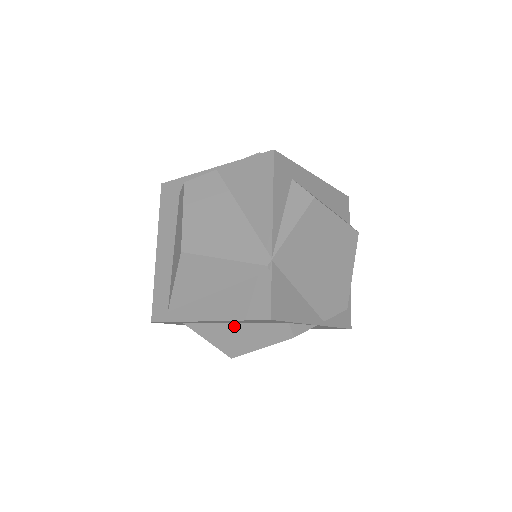
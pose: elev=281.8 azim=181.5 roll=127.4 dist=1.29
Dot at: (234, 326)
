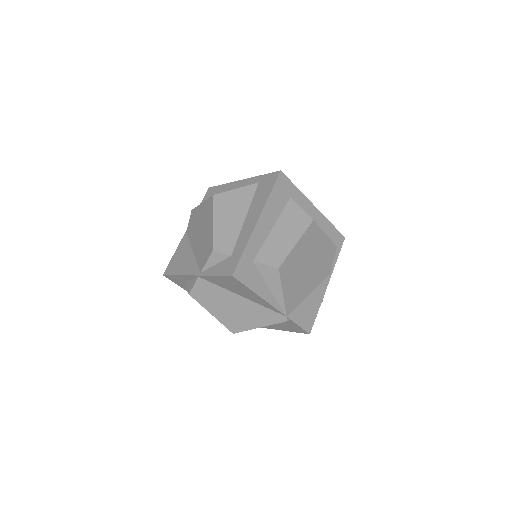
Dot at: occluded
